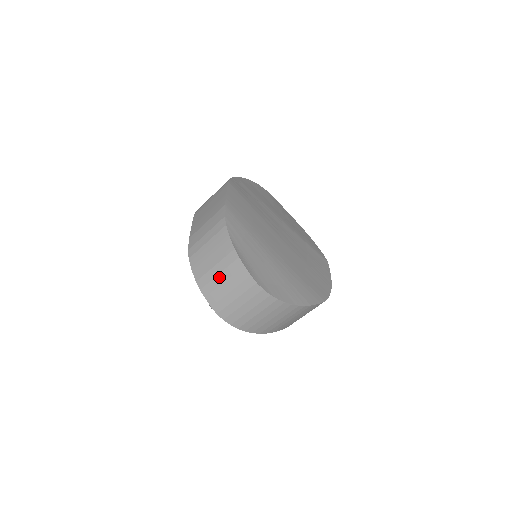
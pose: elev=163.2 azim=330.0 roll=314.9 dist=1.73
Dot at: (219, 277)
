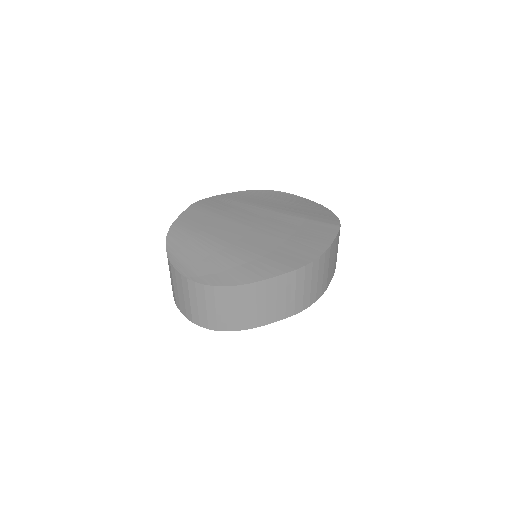
Dot at: (175, 288)
